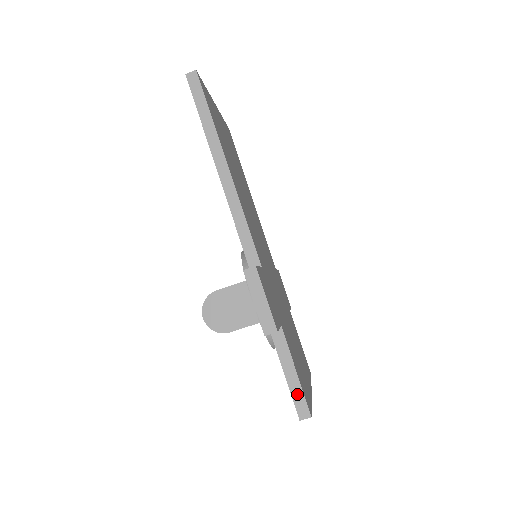
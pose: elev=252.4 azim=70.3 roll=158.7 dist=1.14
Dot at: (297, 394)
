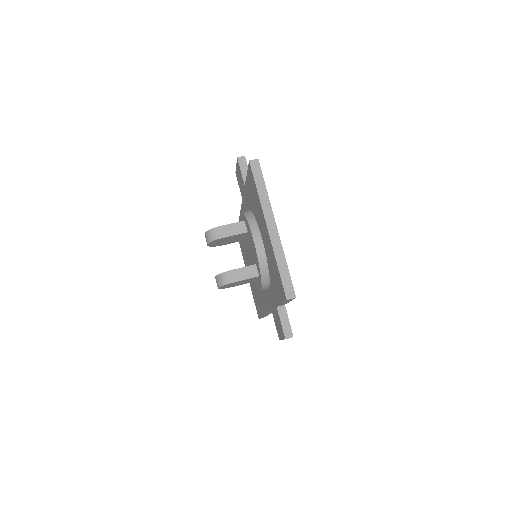
Dot at: occluded
